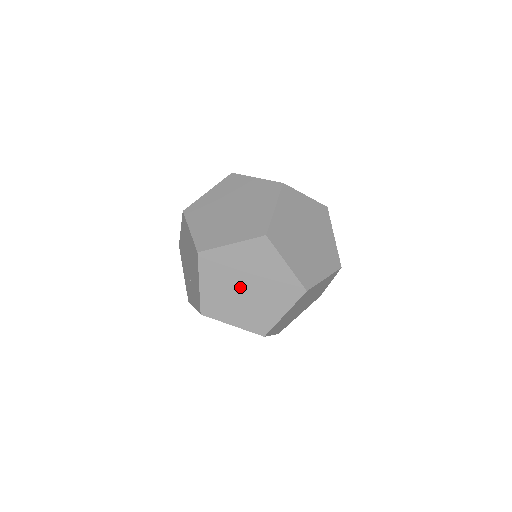
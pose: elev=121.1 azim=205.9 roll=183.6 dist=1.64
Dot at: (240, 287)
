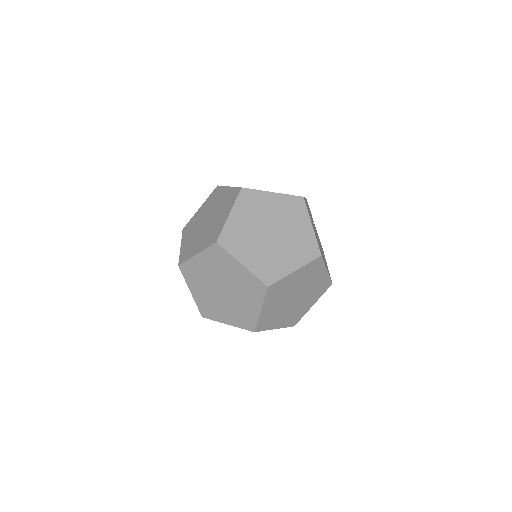
Dot at: (218, 290)
